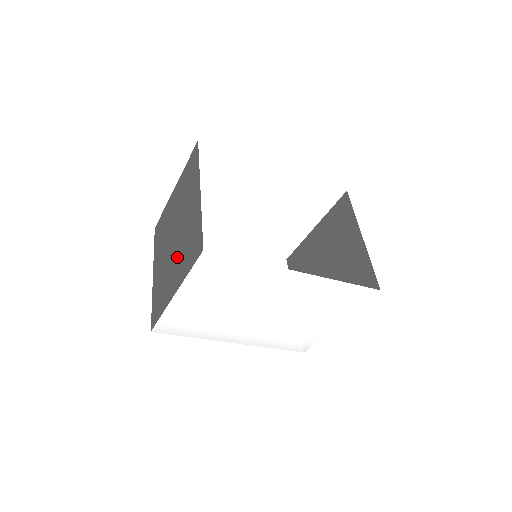
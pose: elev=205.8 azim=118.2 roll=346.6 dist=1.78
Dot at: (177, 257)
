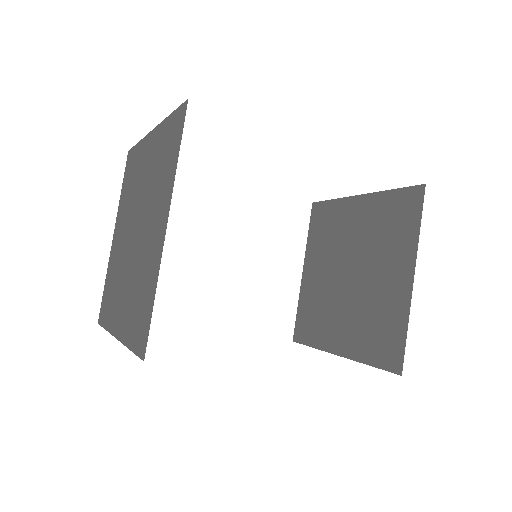
Dot at: (128, 282)
